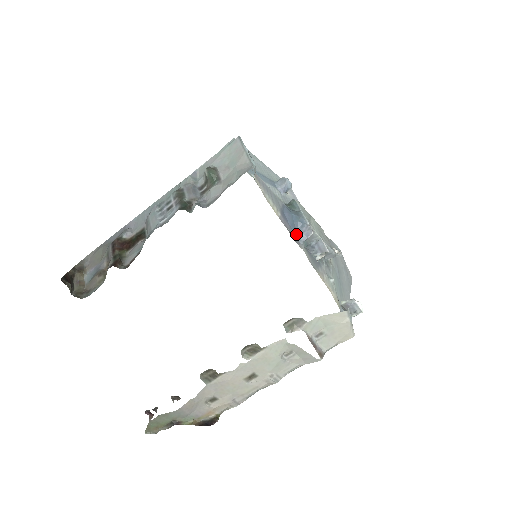
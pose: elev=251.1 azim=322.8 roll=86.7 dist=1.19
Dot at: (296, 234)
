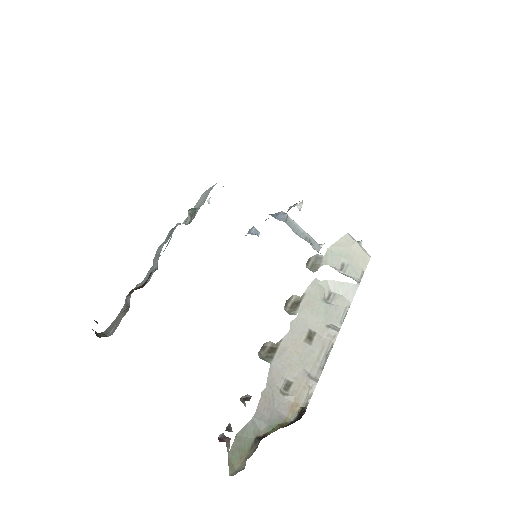
Dot at: occluded
